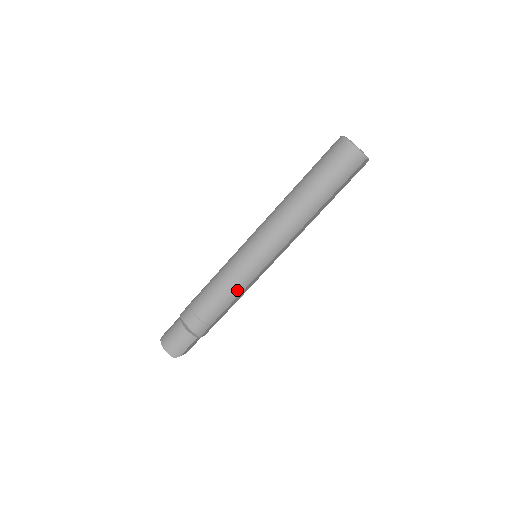
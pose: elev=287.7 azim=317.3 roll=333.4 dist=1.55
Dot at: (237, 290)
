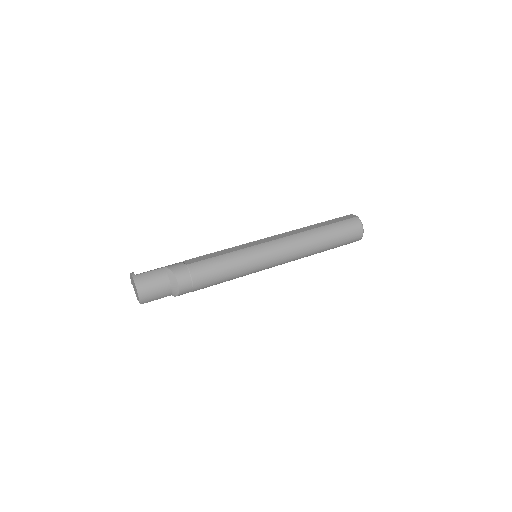
Dot at: (234, 278)
